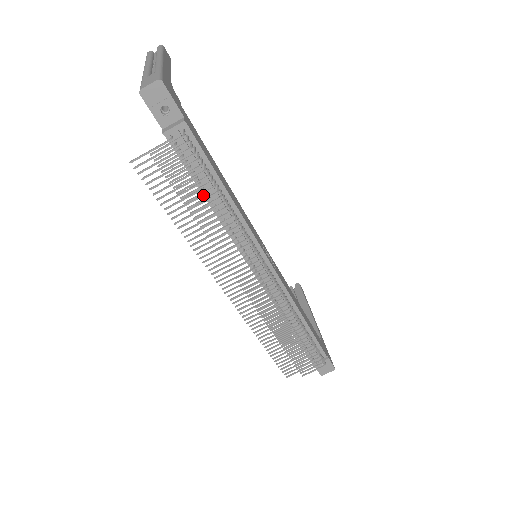
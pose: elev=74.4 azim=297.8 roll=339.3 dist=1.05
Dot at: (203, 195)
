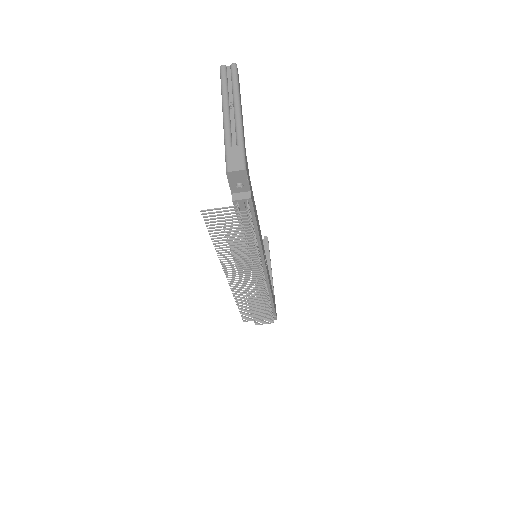
Dot at: occluded
